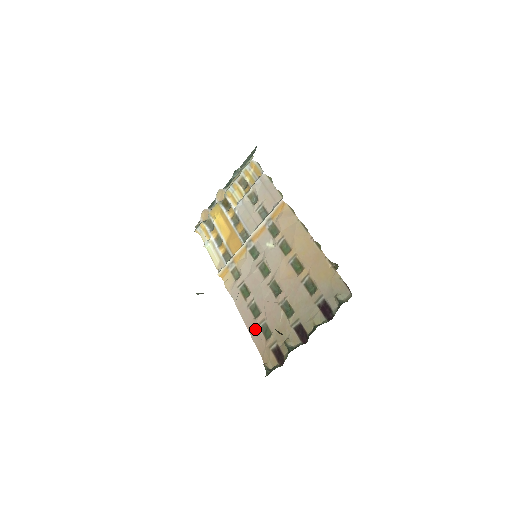
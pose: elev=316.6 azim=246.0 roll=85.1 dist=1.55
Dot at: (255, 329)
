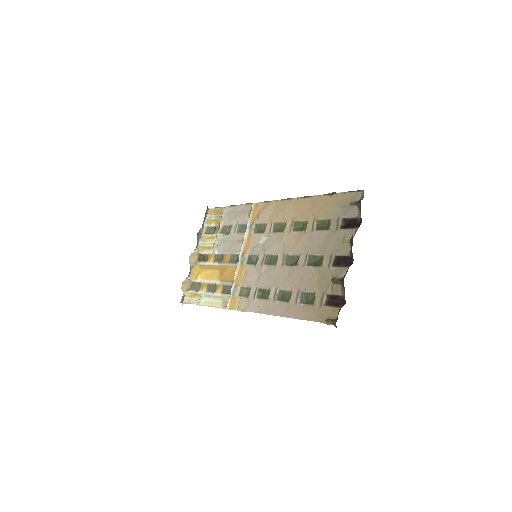
Dot at: (295, 308)
